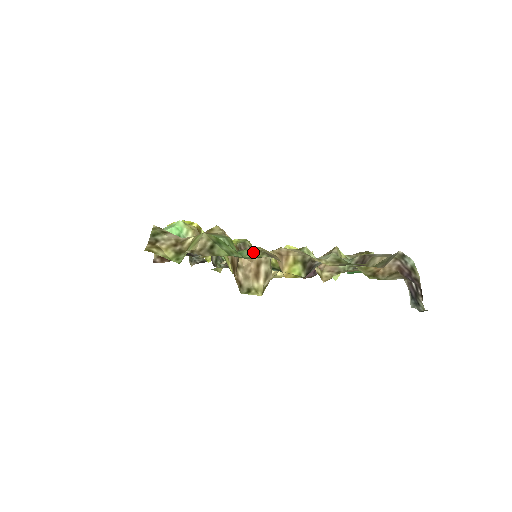
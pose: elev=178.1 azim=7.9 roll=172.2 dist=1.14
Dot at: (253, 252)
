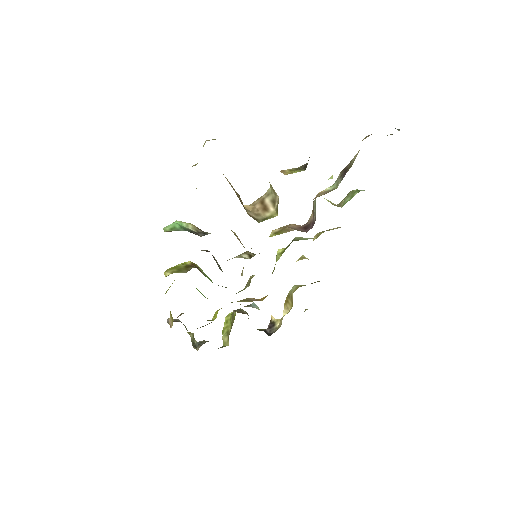
Dot at: occluded
